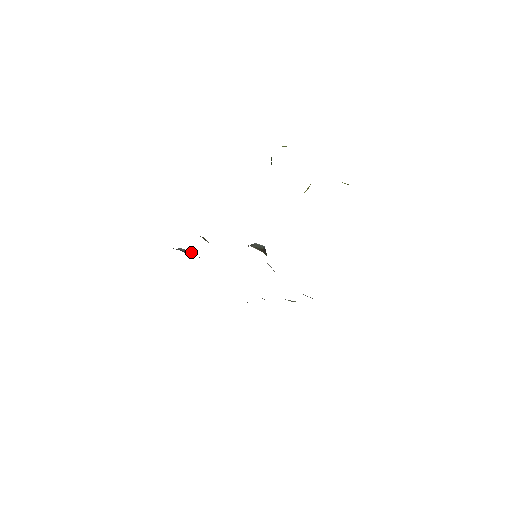
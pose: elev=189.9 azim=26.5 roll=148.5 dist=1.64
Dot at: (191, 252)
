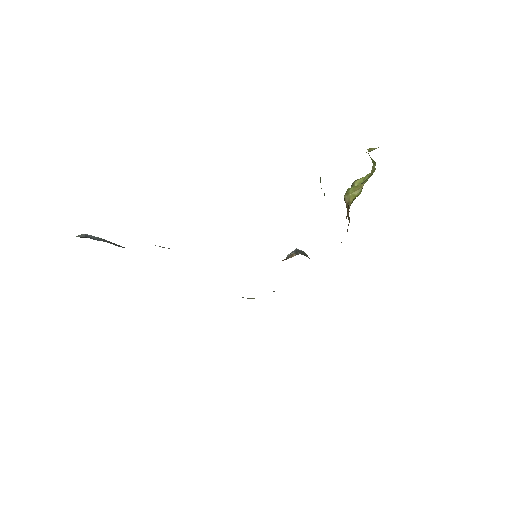
Dot at: (106, 241)
